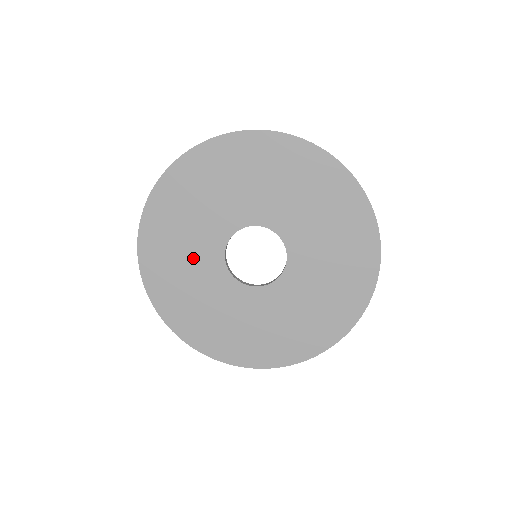
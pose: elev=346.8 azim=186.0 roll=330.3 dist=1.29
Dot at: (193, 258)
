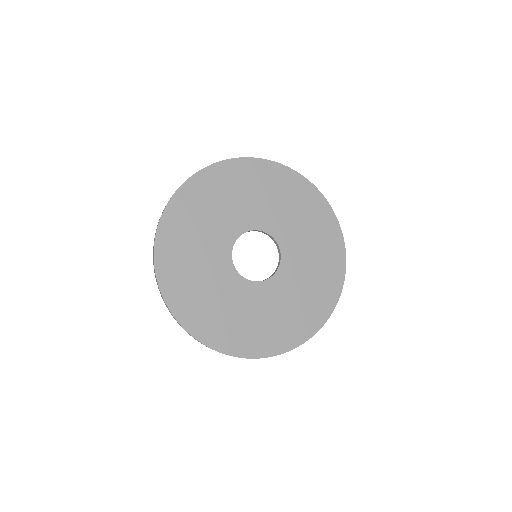
Dot at: (206, 266)
